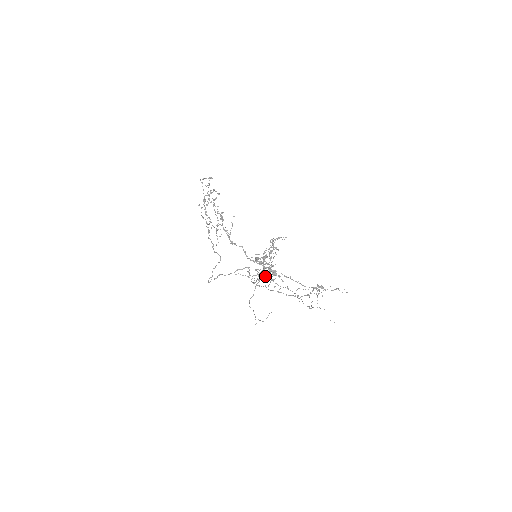
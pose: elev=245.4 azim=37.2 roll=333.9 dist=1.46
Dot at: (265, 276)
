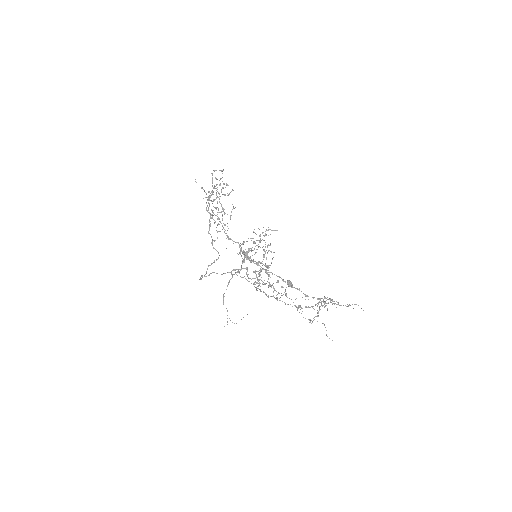
Dot at: occluded
